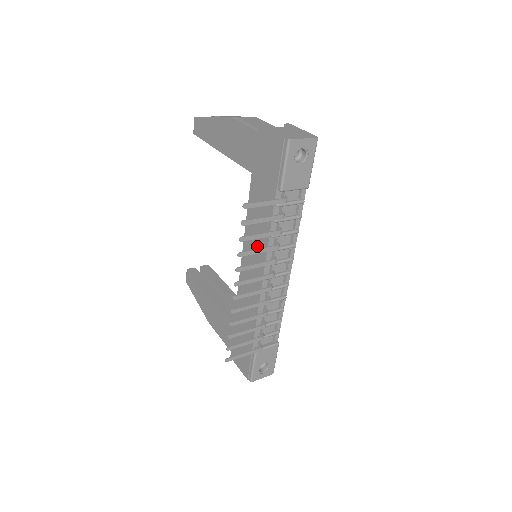
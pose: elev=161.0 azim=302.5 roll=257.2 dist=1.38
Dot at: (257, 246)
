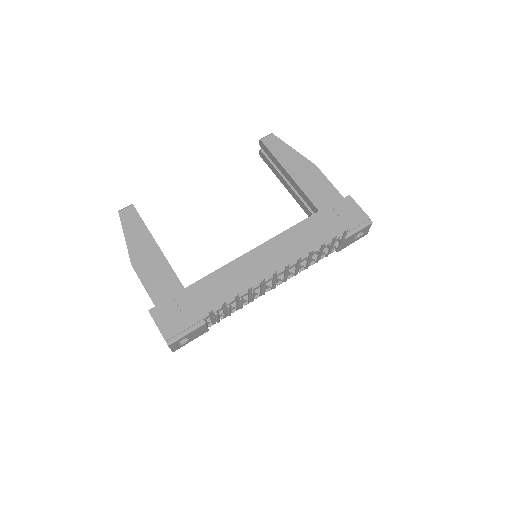
Dot at: (286, 253)
